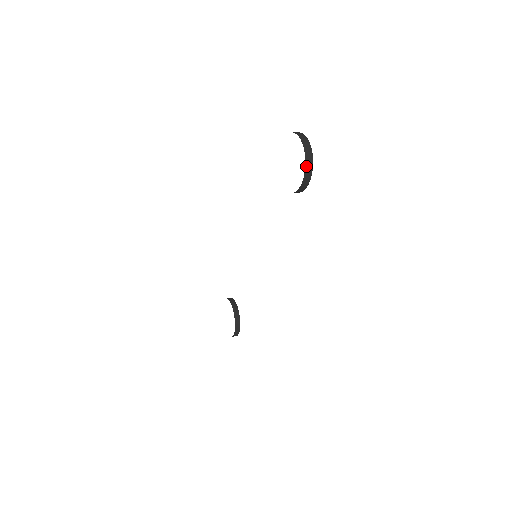
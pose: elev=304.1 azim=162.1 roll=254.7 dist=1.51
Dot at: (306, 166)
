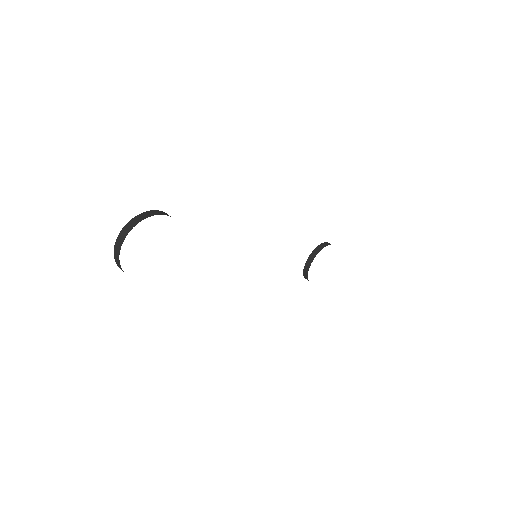
Dot at: (119, 267)
